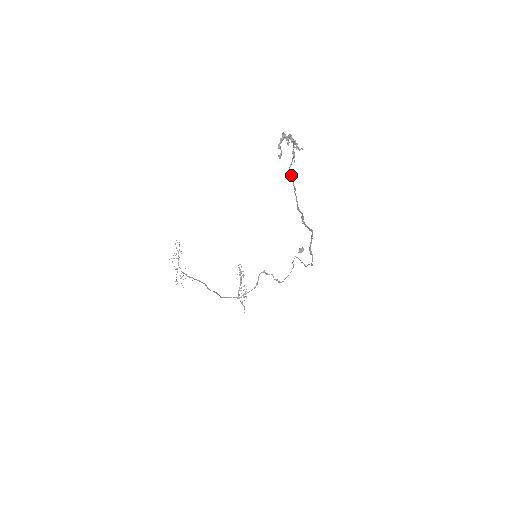
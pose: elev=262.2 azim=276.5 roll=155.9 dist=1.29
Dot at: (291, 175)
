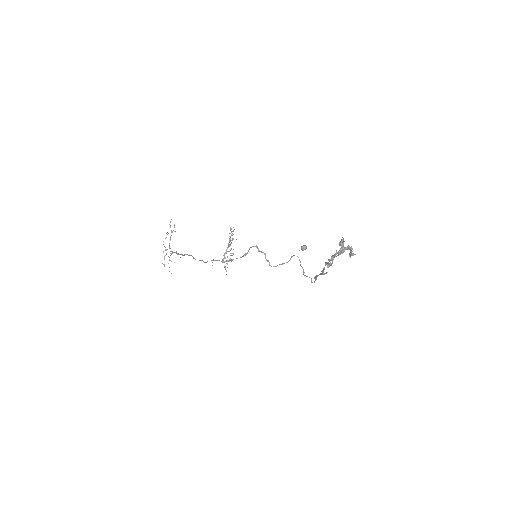
Dot at: occluded
